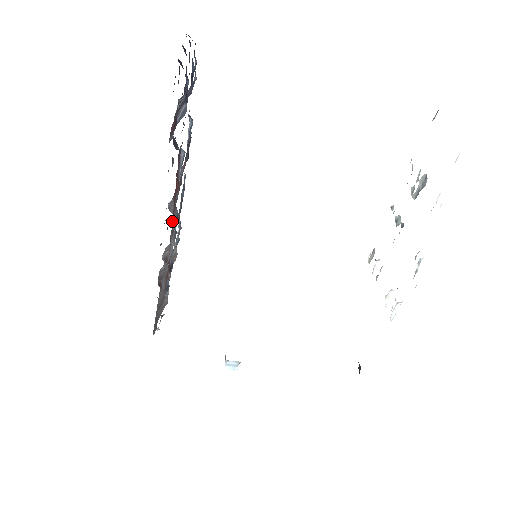
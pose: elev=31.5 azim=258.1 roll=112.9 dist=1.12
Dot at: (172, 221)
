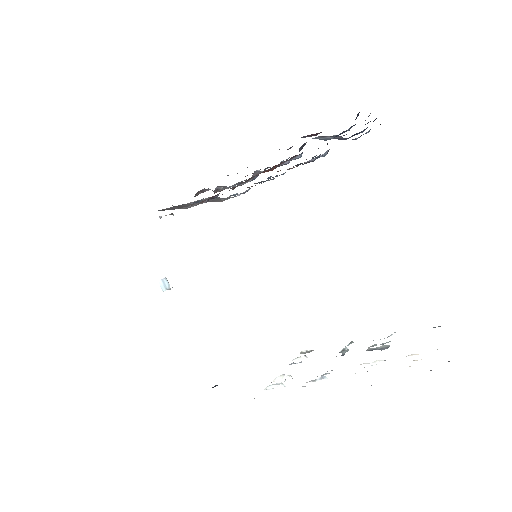
Dot at: occluded
